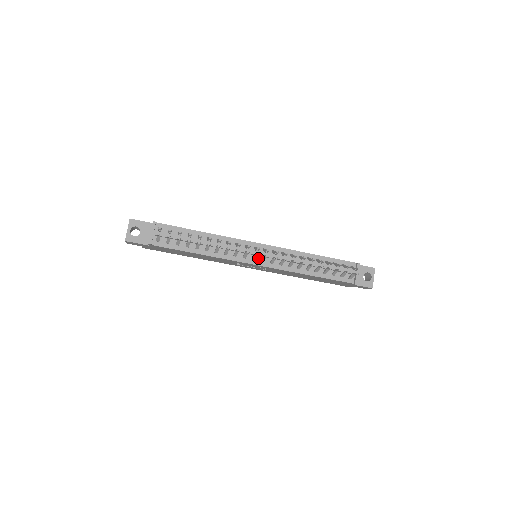
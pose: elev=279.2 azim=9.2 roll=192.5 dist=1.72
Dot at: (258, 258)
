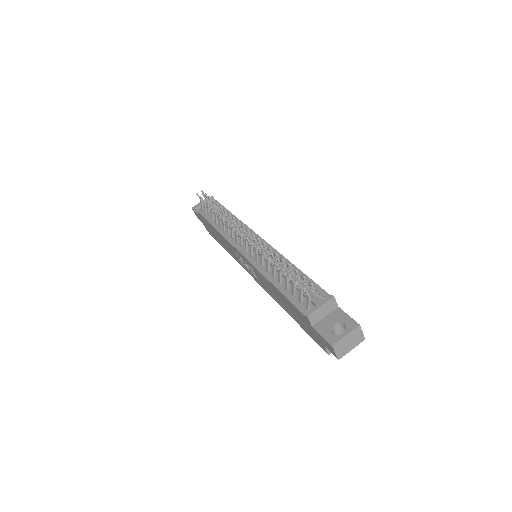
Dot at: occluded
